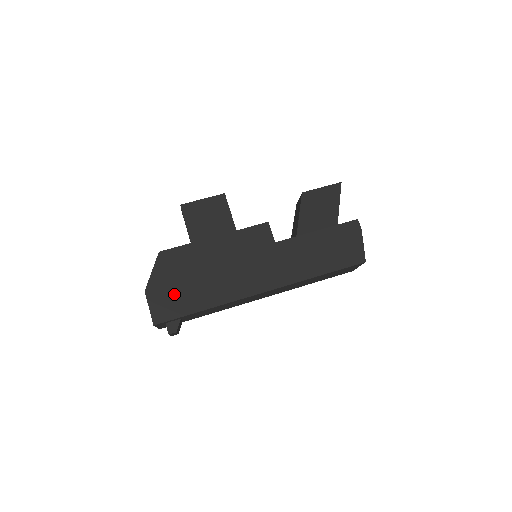
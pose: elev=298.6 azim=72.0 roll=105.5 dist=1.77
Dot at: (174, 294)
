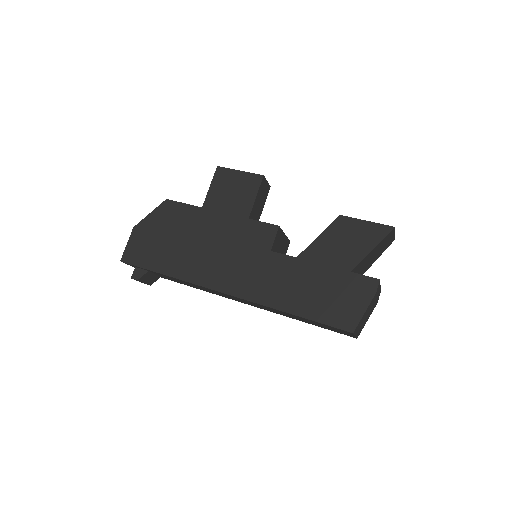
Dot at: (152, 244)
